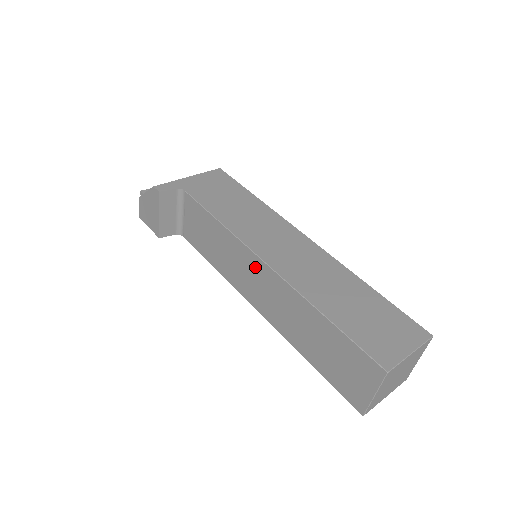
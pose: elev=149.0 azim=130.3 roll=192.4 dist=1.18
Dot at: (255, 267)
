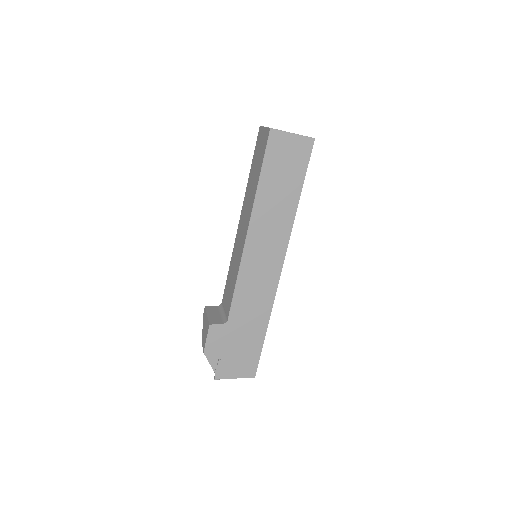
Dot at: (239, 231)
